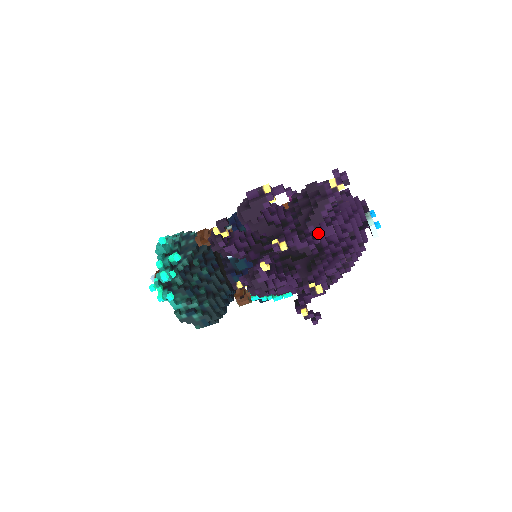
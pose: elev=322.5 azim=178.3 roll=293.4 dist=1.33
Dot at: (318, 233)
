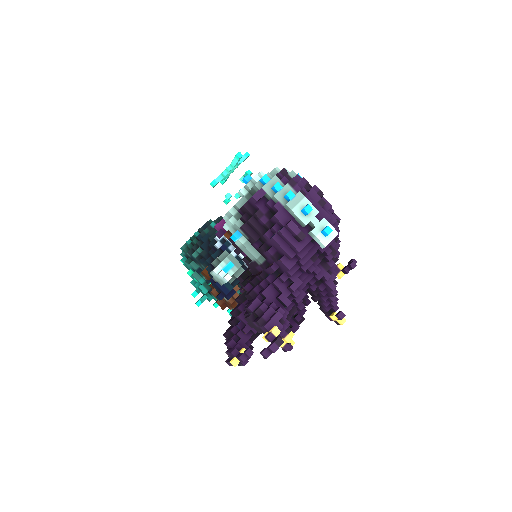
Dot at: (295, 310)
